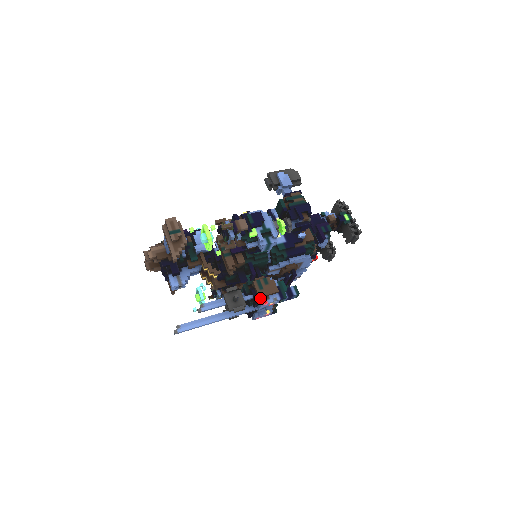
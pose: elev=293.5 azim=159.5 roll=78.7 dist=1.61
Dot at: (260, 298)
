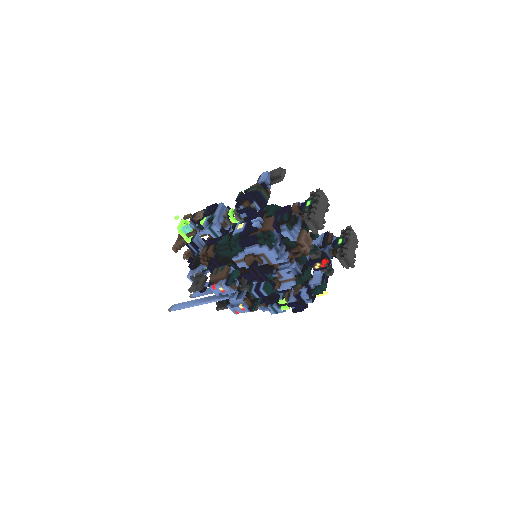
Dot at: (212, 282)
